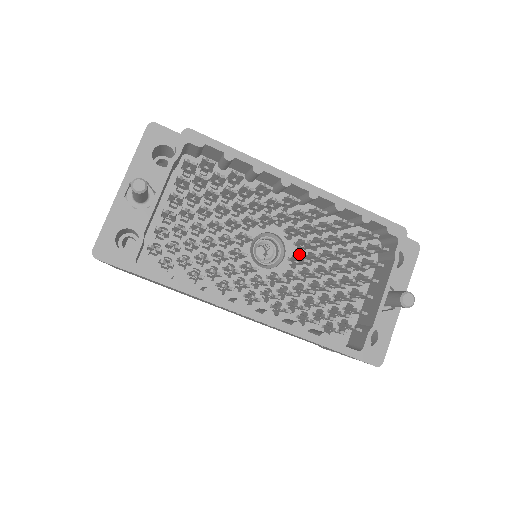
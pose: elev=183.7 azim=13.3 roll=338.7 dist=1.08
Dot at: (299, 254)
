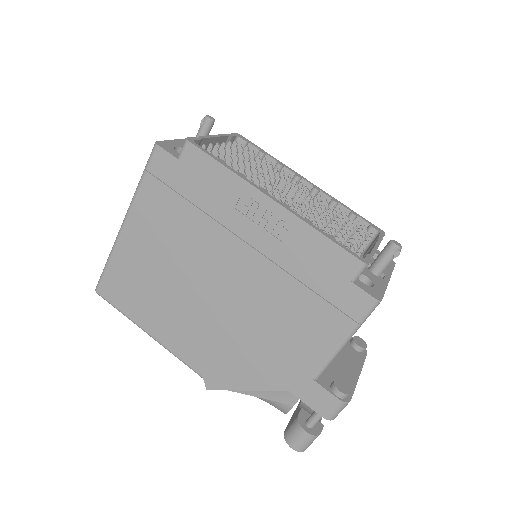
Dot at: occluded
